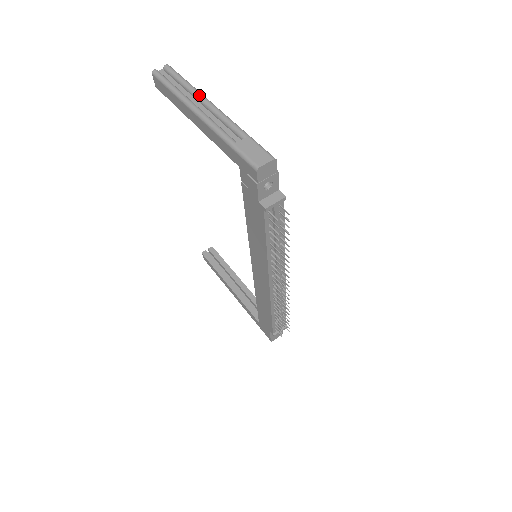
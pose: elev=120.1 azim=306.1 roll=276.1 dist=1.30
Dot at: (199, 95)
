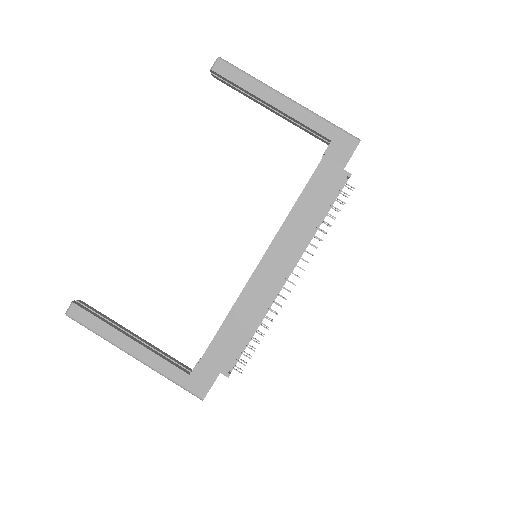
Dot at: occluded
